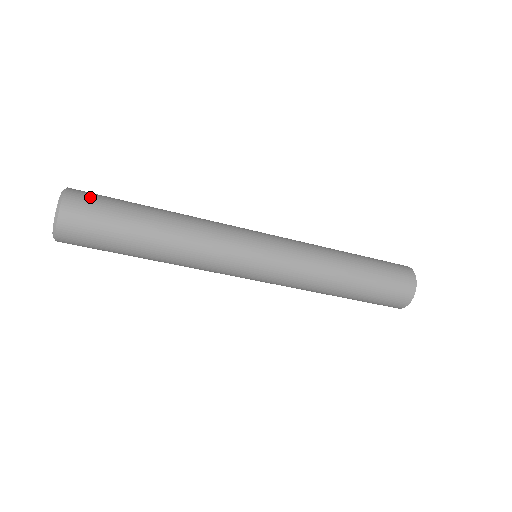
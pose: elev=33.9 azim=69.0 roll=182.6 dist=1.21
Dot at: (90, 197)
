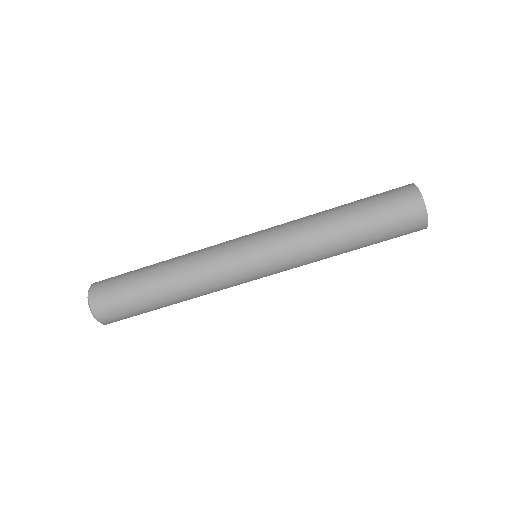
Dot at: occluded
